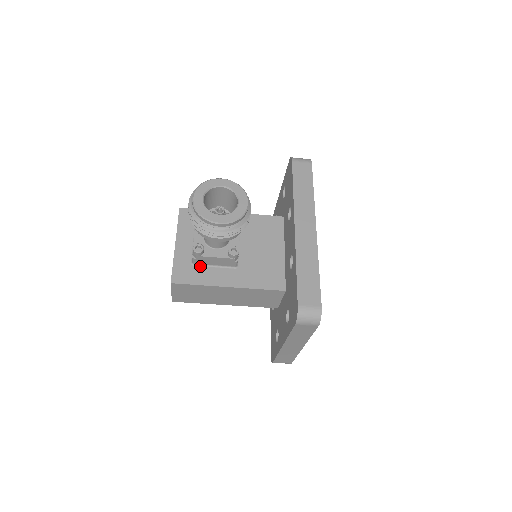
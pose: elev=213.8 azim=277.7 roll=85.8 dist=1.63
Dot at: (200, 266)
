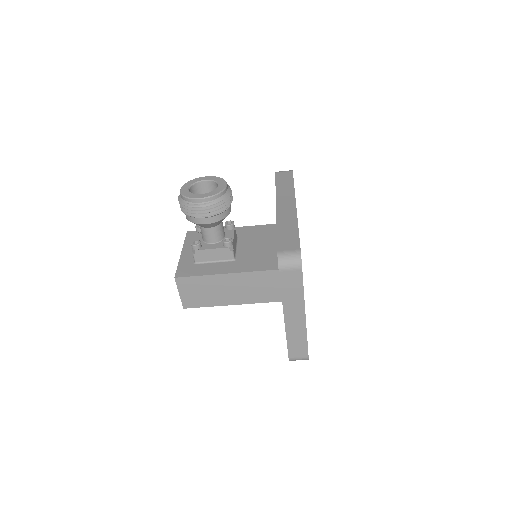
Dot at: (202, 264)
